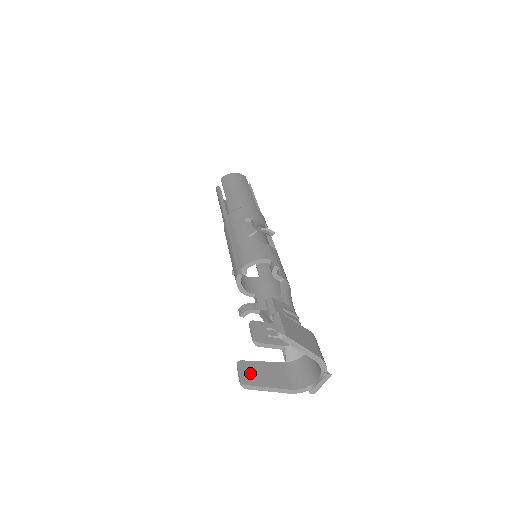
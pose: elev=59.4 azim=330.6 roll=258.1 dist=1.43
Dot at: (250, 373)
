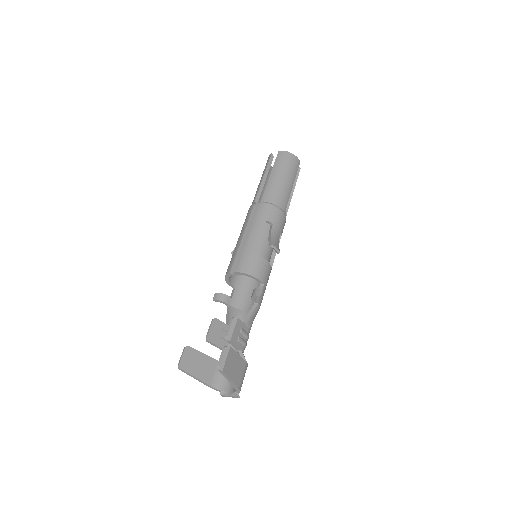
Dot at: (189, 360)
